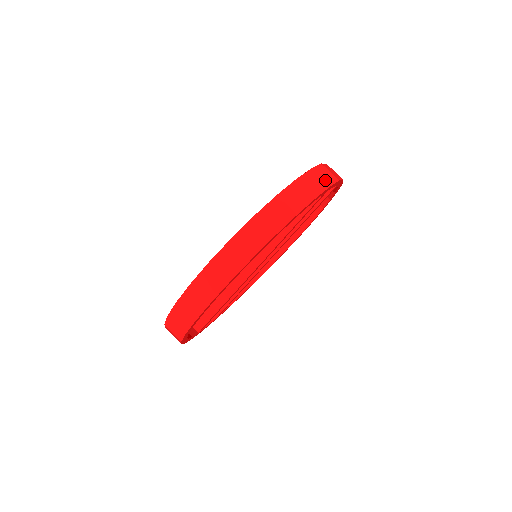
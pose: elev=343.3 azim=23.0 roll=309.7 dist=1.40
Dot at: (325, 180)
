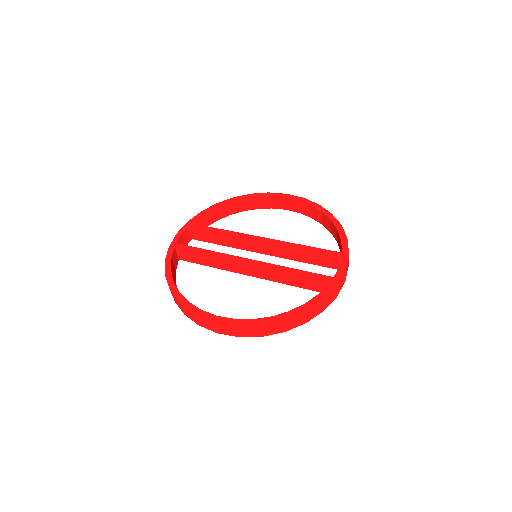
Dot at: (338, 291)
